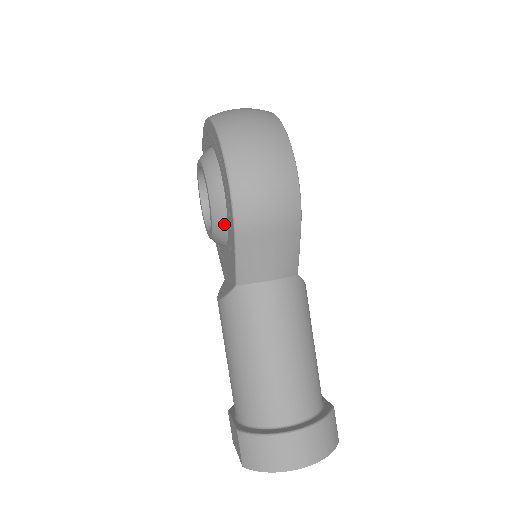
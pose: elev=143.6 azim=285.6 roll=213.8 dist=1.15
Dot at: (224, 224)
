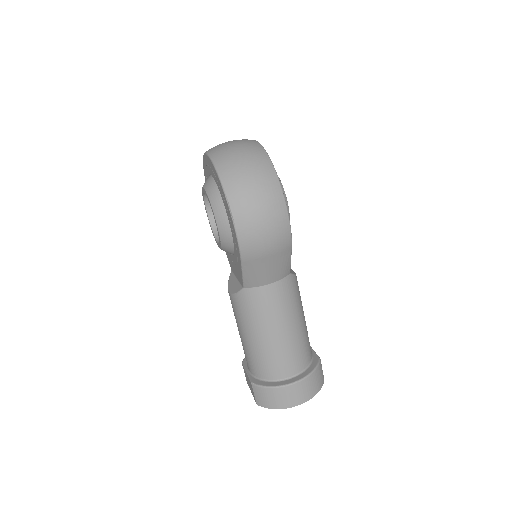
Dot at: (231, 246)
